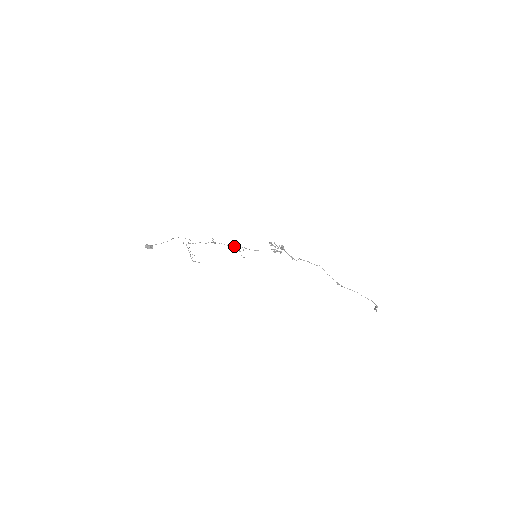
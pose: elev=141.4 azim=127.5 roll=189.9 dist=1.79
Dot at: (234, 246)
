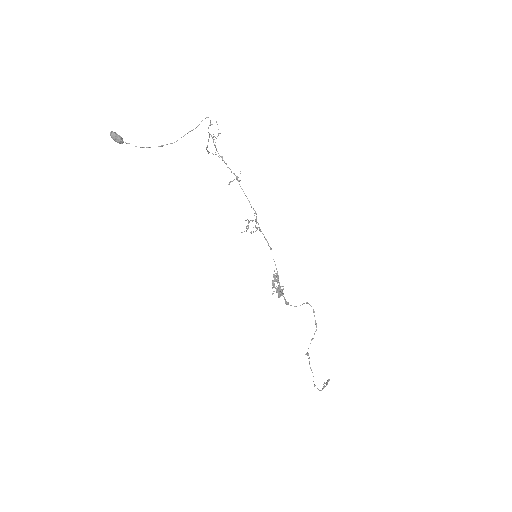
Dot at: occluded
